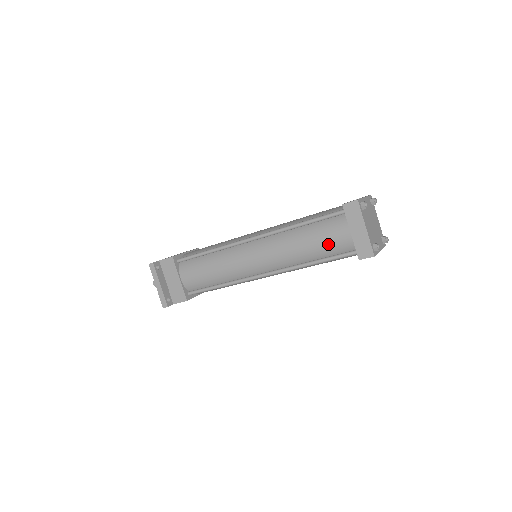
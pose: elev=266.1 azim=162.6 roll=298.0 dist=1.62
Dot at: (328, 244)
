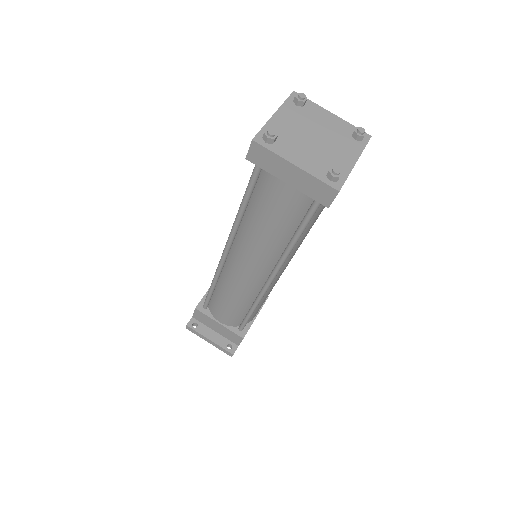
Dot at: (283, 212)
